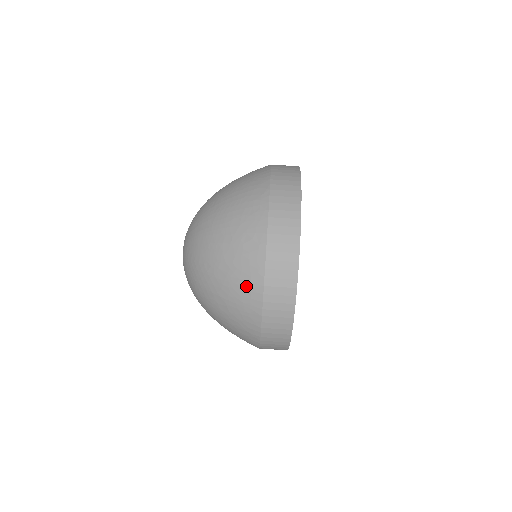
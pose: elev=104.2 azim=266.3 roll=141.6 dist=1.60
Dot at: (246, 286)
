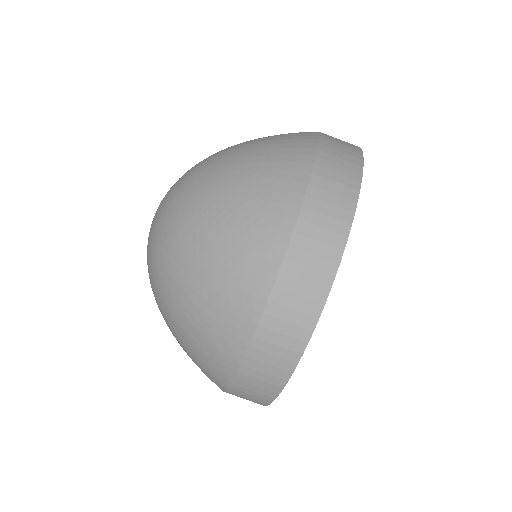
Dot at: (208, 370)
